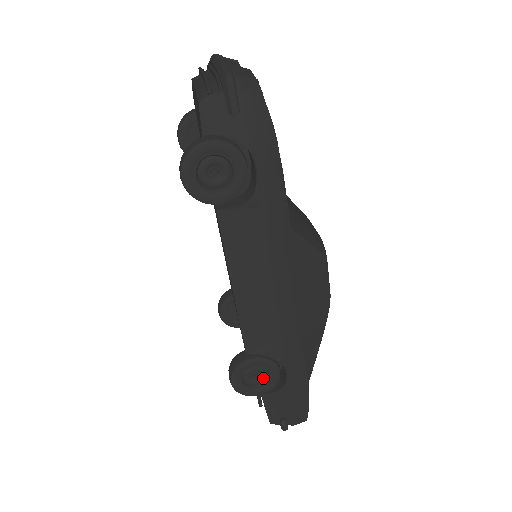
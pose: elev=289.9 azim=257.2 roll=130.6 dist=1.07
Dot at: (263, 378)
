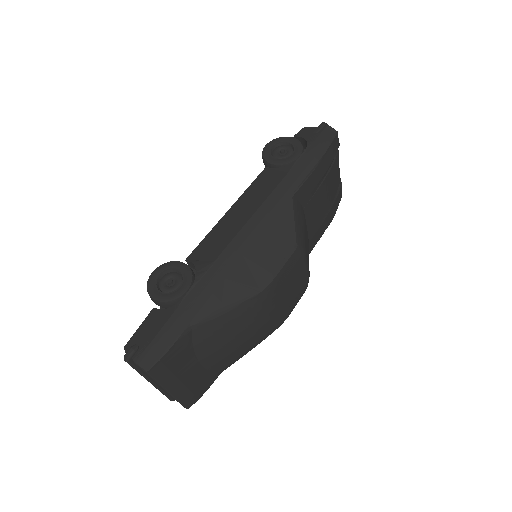
Dot at: (172, 288)
